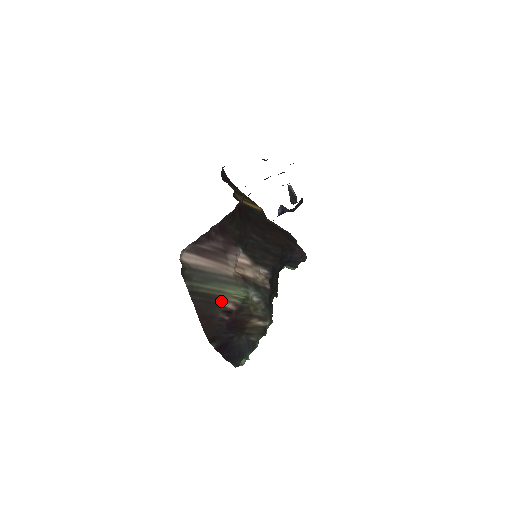
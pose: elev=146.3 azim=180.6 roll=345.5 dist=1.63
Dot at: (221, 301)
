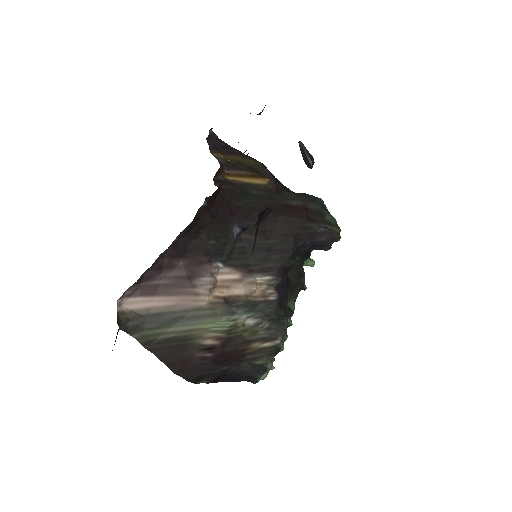
Dot at: (194, 340)
